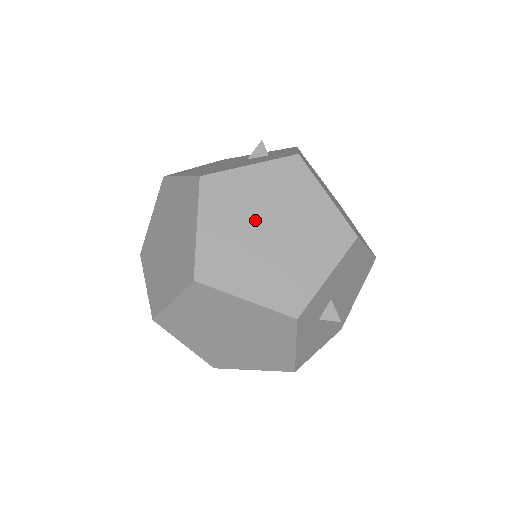
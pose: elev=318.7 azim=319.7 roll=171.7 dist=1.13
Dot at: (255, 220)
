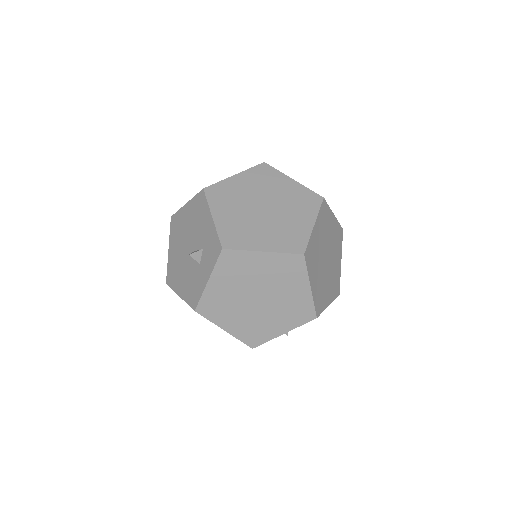
Dot at: occluded
